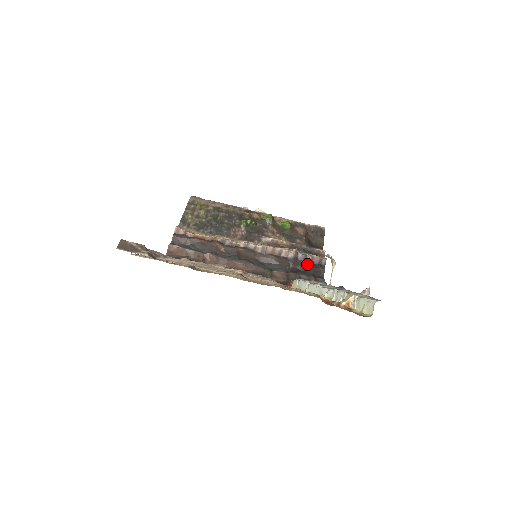
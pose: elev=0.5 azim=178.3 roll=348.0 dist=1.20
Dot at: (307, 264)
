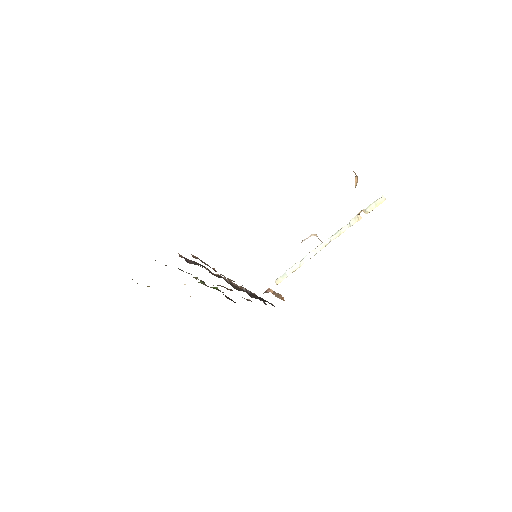
Dot at: occluded
